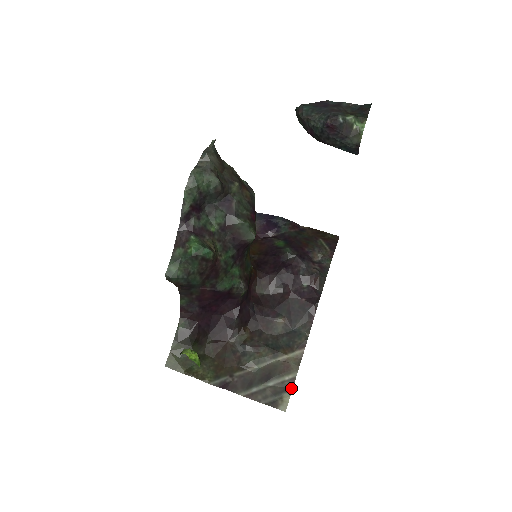
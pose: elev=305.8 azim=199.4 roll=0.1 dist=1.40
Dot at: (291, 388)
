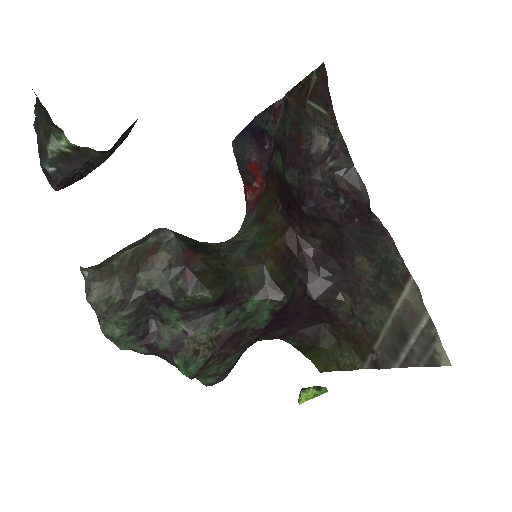
Dot at: (436, 334)
